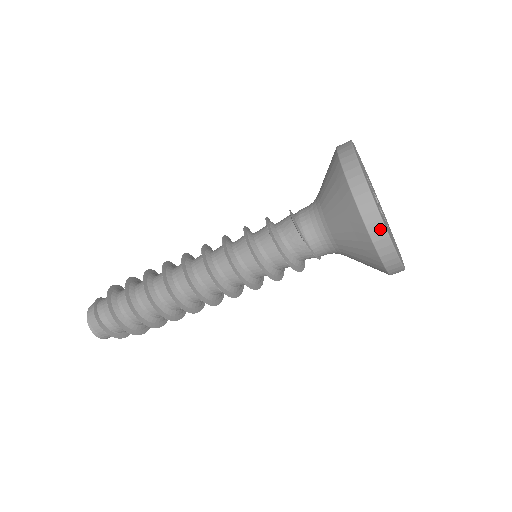
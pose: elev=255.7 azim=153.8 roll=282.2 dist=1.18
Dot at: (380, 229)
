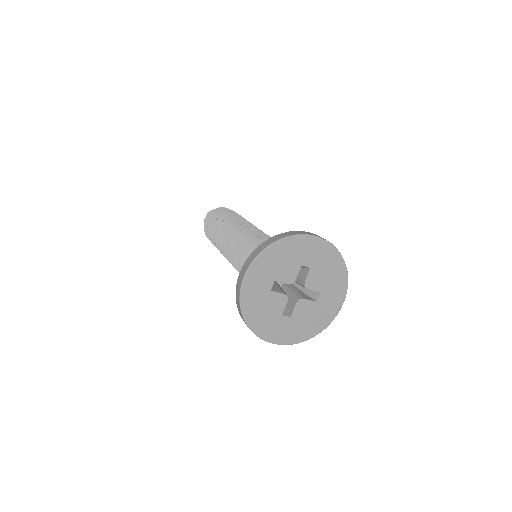
Dot at: (276, 343)
